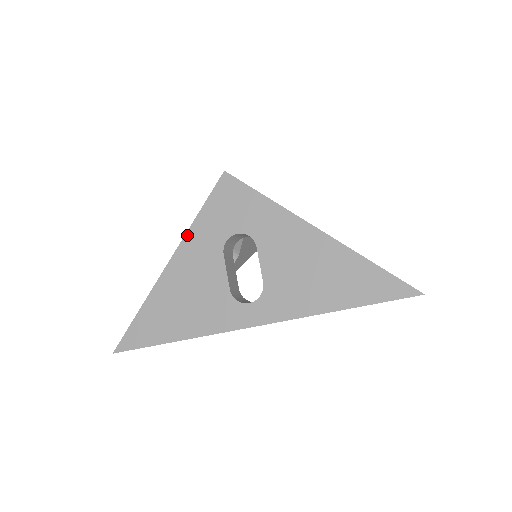
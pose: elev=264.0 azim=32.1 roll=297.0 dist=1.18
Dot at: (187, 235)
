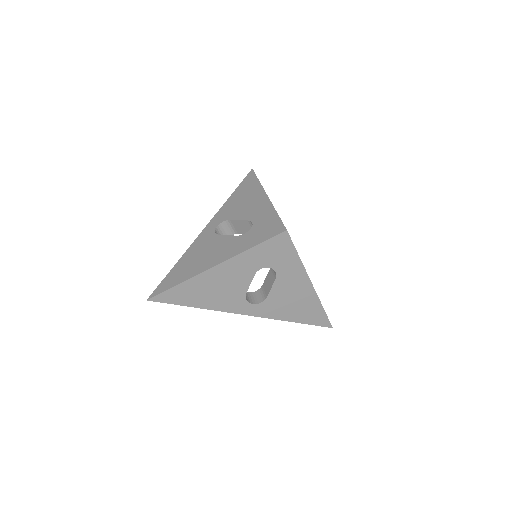
Dot at: (240, 255)
